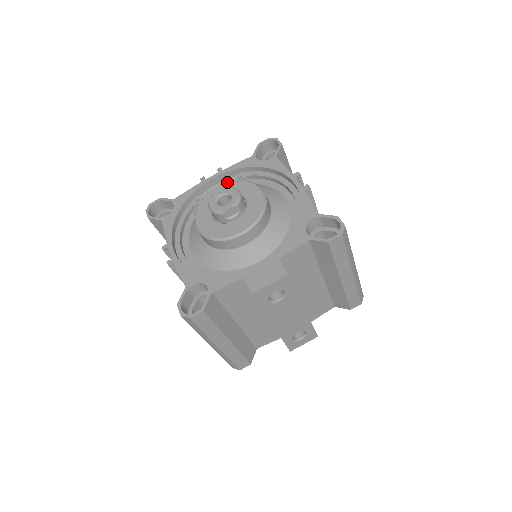
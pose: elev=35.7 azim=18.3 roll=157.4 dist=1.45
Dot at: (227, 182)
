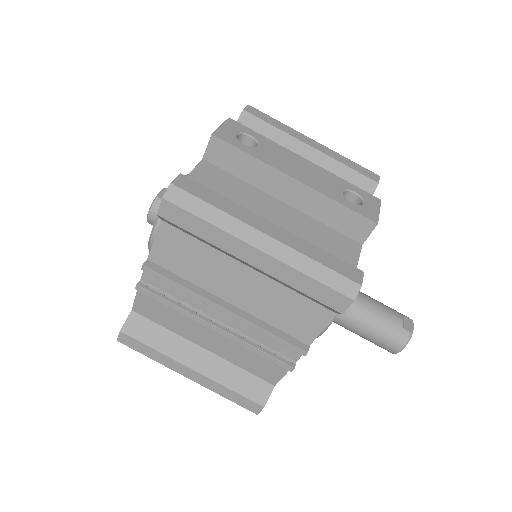
Dot at: occluded
